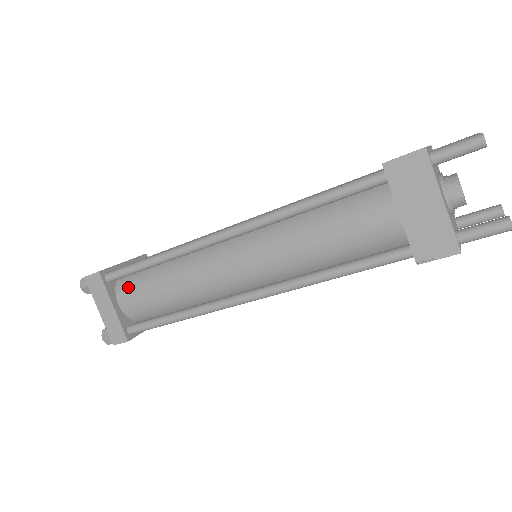
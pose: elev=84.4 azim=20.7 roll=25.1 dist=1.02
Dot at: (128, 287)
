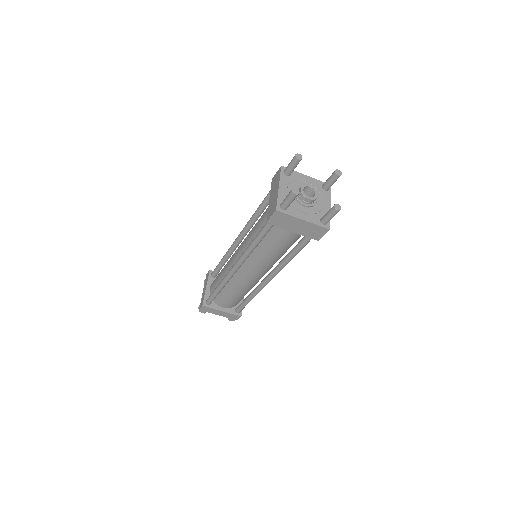
Dot at: occluded
